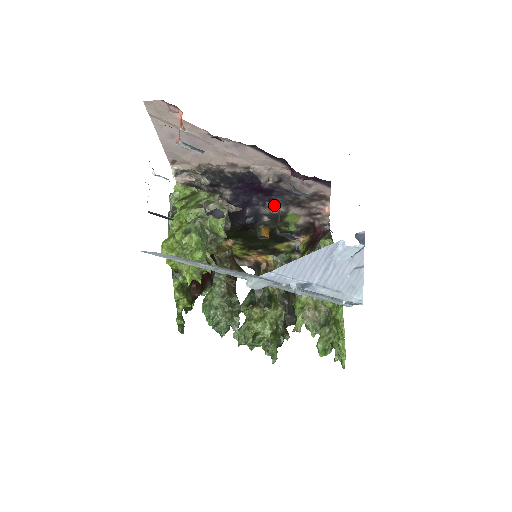
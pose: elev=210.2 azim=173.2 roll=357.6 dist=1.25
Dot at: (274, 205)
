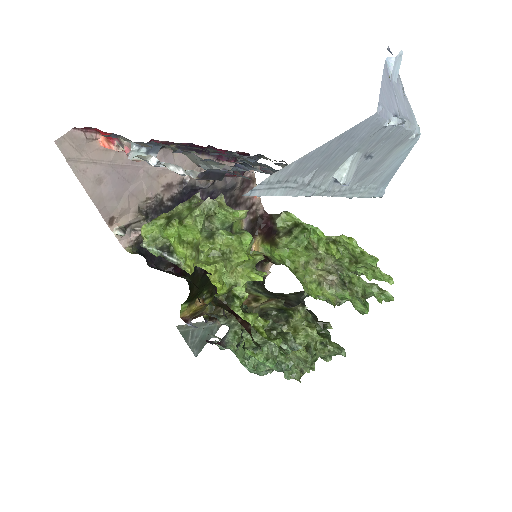
Dot at: occluded
